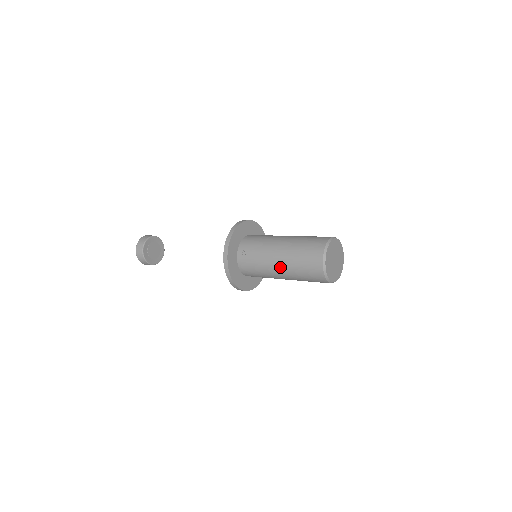
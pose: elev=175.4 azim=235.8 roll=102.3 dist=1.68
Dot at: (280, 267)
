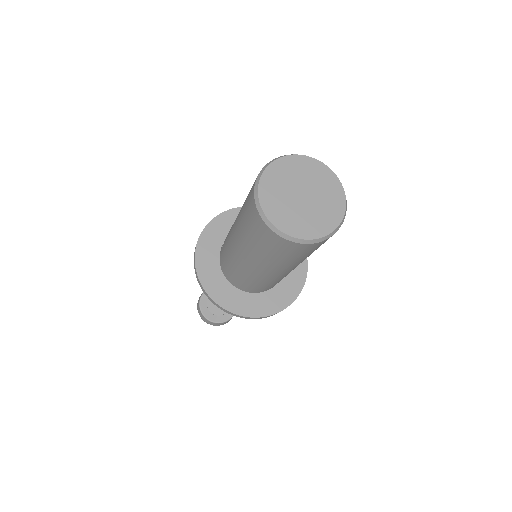
Dot at: (235, 238)
